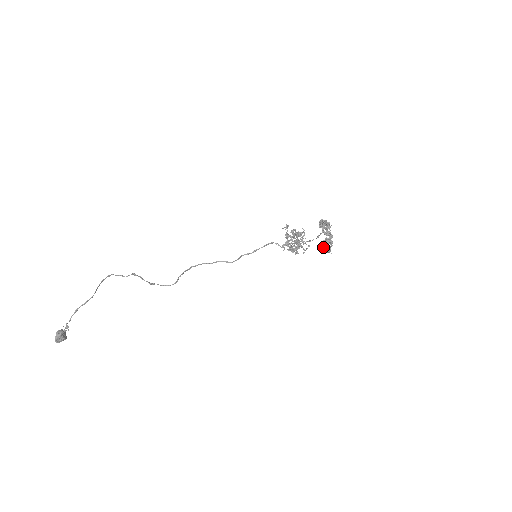
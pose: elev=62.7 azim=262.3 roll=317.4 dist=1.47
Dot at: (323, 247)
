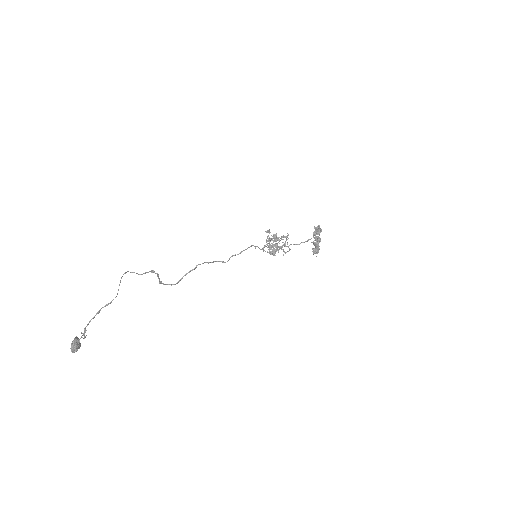
Dot at: (315, 249)
